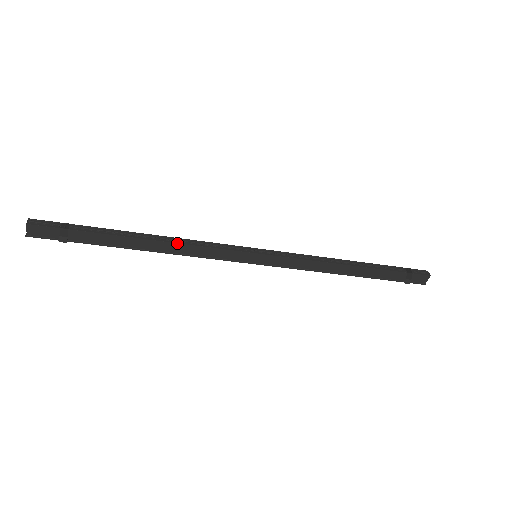
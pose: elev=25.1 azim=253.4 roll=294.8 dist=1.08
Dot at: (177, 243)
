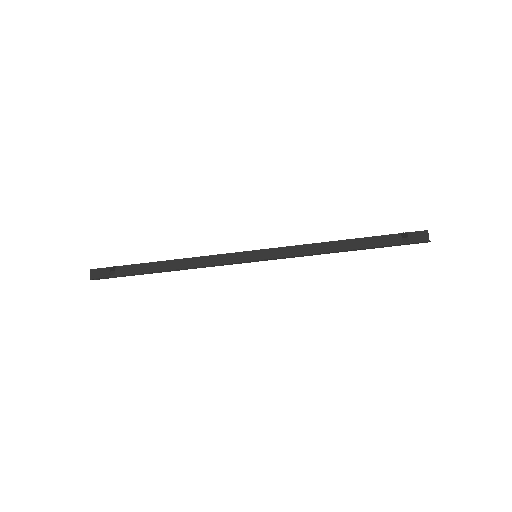
Dot at: (190, 258)
